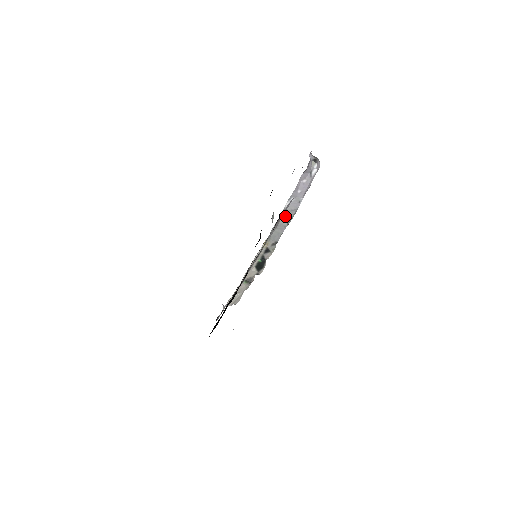
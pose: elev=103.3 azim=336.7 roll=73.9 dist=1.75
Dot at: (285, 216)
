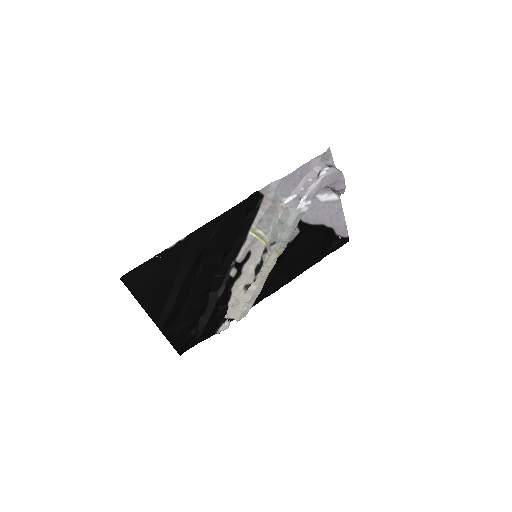
Dot at: (286, 213)
